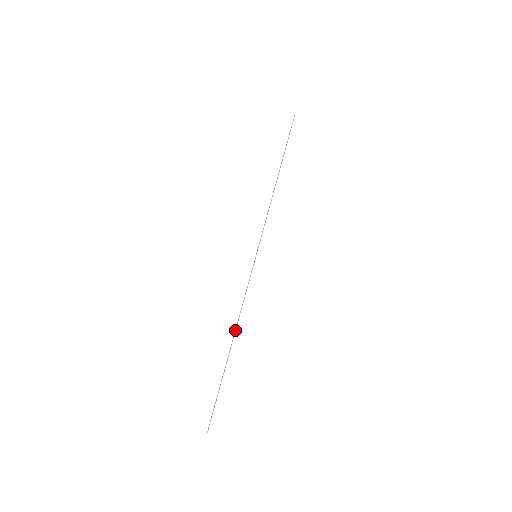
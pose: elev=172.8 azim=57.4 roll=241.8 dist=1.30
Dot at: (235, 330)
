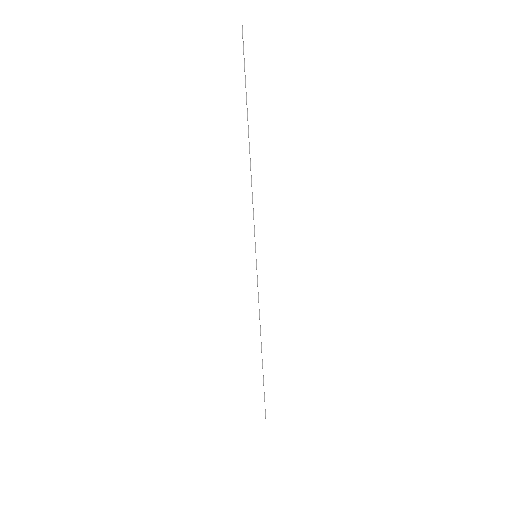
Dot at: occluded
